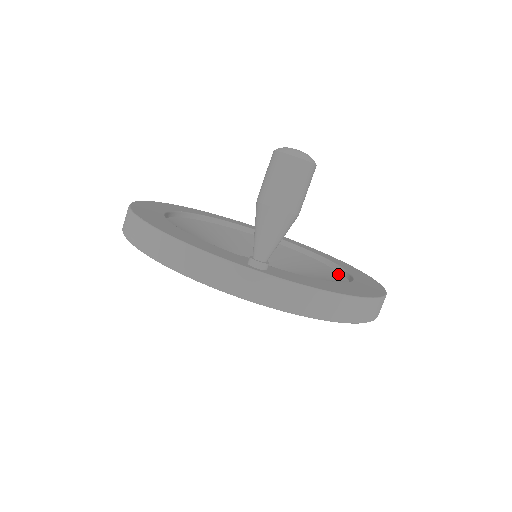
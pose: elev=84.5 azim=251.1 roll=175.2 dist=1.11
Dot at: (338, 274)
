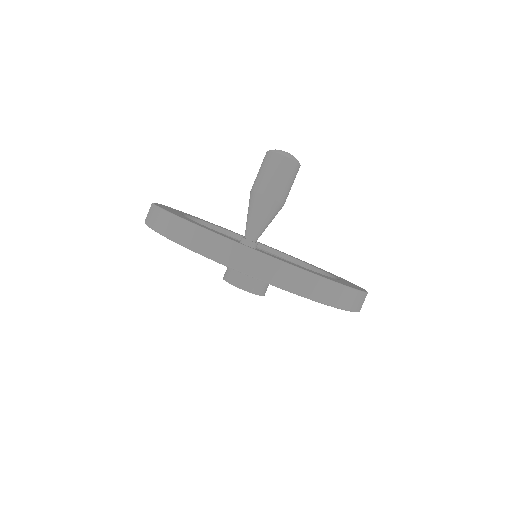
Dot at: occluded
